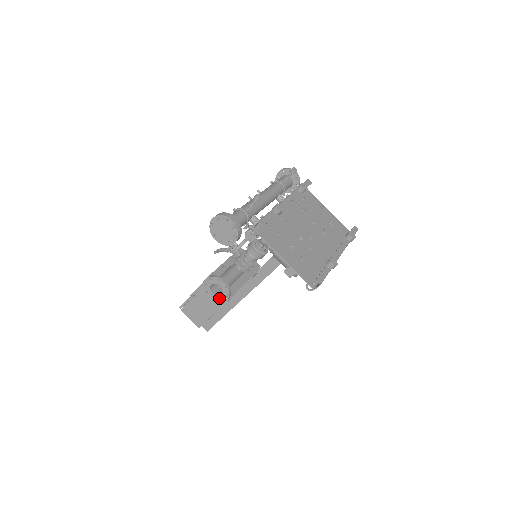
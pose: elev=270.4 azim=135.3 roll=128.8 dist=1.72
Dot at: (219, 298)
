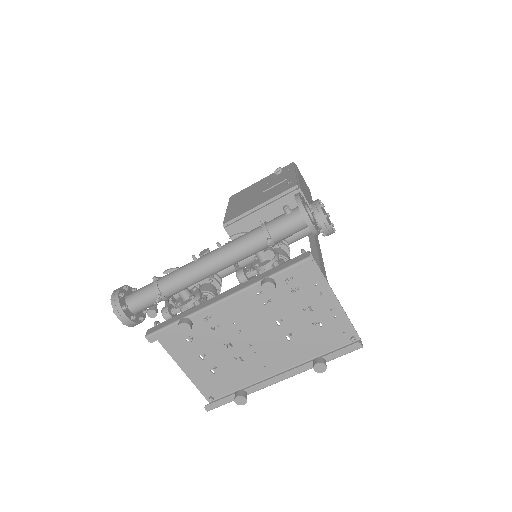
Dot at: occluded
